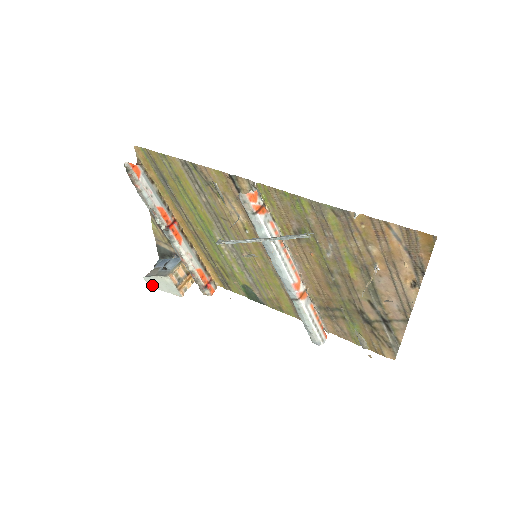
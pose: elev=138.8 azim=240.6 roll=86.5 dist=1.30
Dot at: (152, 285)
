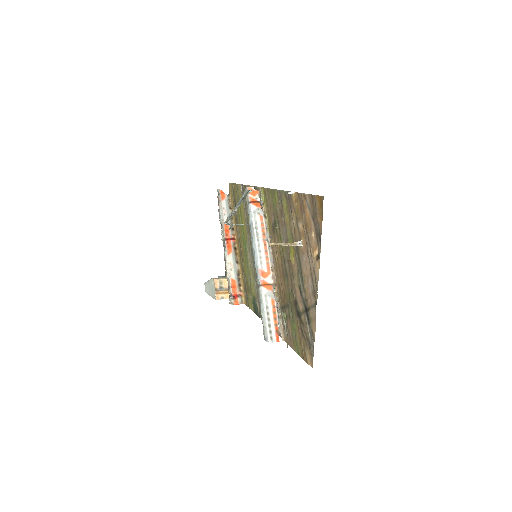
Dot at: (206, 290)
